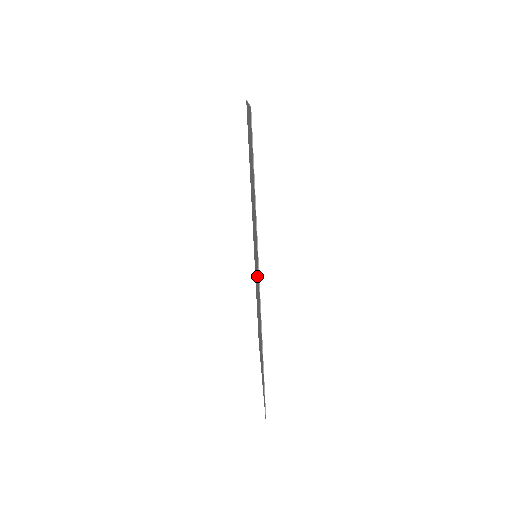
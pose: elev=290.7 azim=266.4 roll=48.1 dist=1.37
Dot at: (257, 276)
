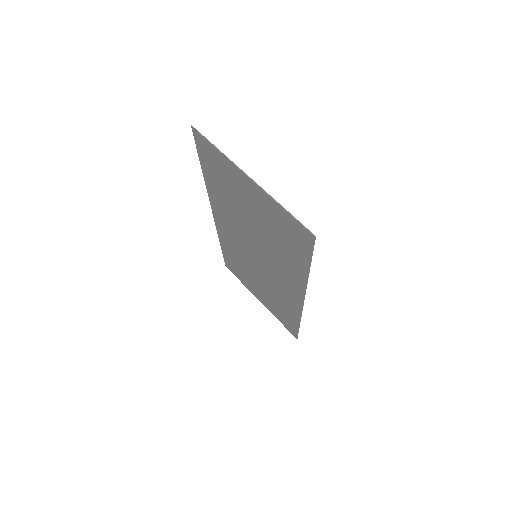
Dot at: (275, 279)
